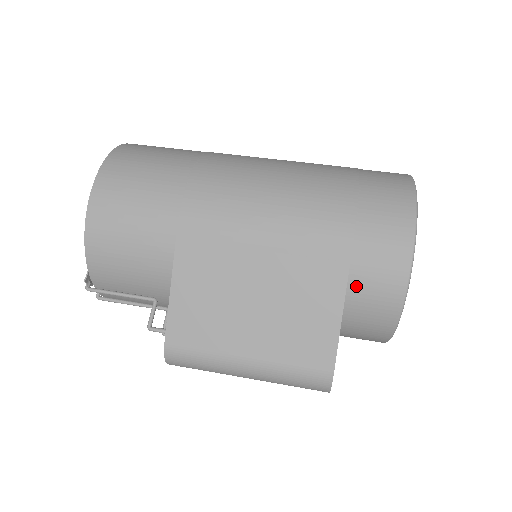
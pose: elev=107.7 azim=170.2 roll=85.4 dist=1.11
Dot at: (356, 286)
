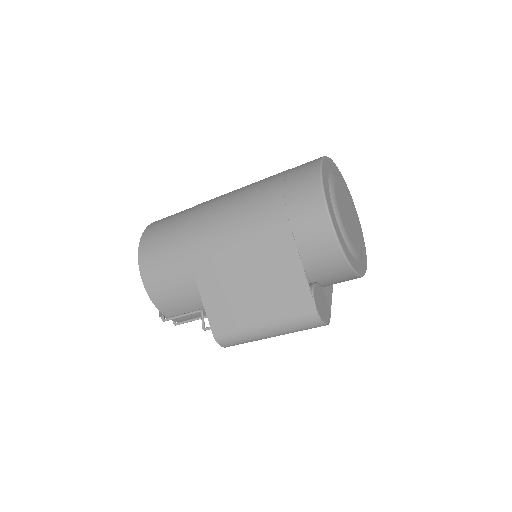
Dot at: (304, 248)
